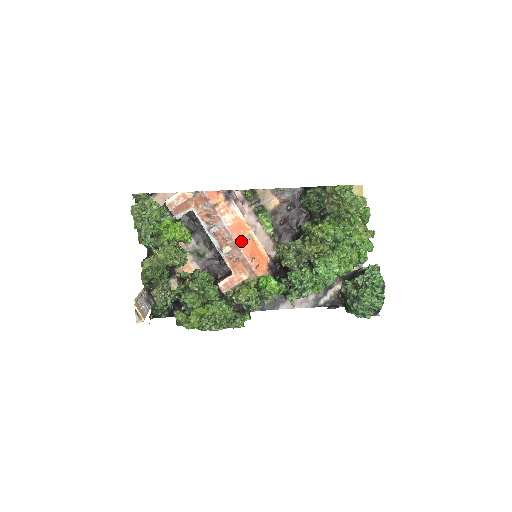
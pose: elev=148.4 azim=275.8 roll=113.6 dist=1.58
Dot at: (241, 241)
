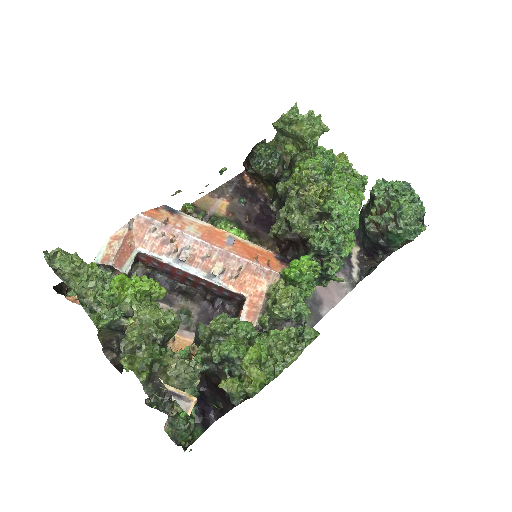
Dot at: (227, 247)
